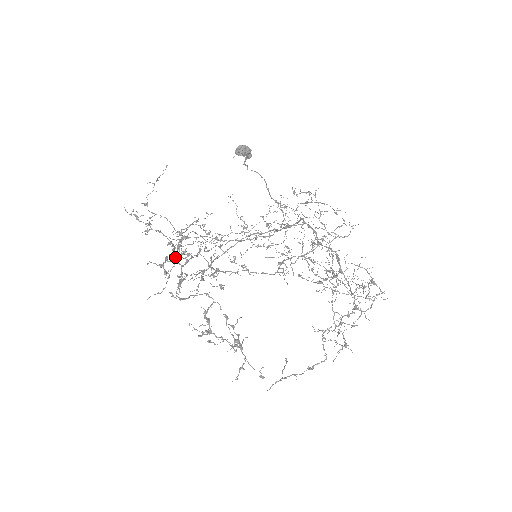
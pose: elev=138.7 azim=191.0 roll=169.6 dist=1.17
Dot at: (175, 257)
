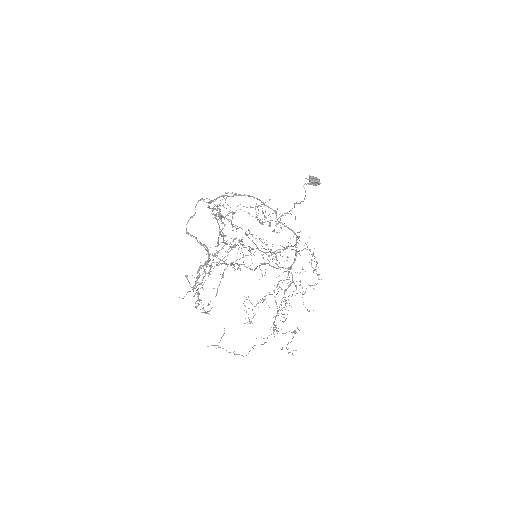
Dot at: (221, 260)
